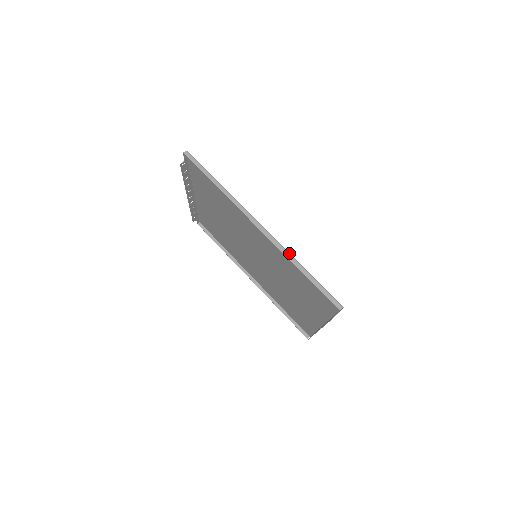
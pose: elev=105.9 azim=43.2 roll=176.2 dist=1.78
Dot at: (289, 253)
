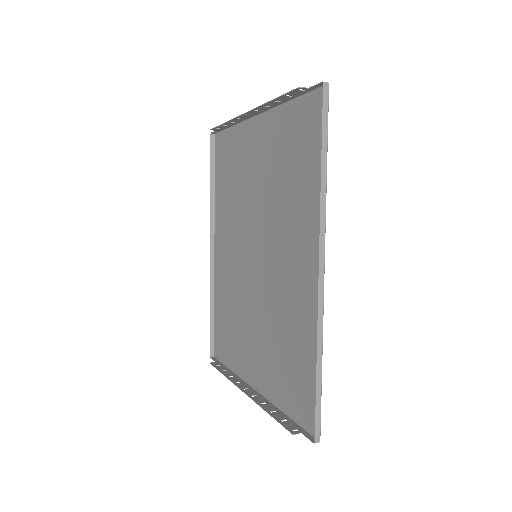
Dot at: occluded
